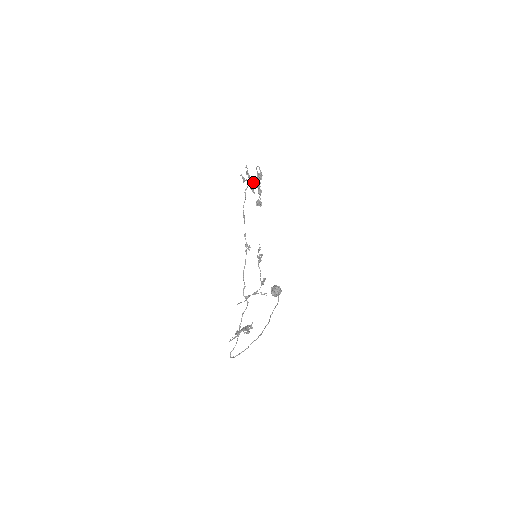
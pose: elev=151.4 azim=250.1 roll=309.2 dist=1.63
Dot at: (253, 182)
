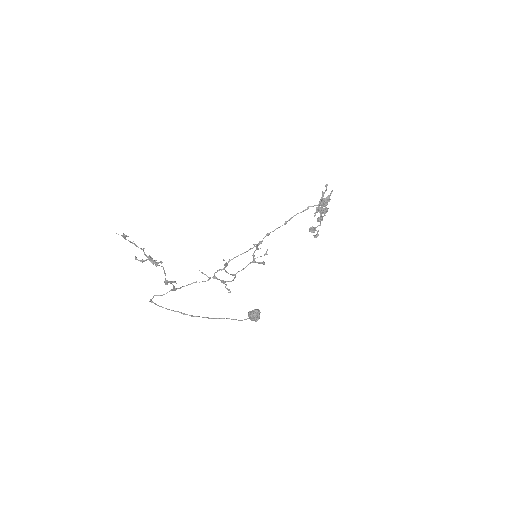
Dot at: occluded
